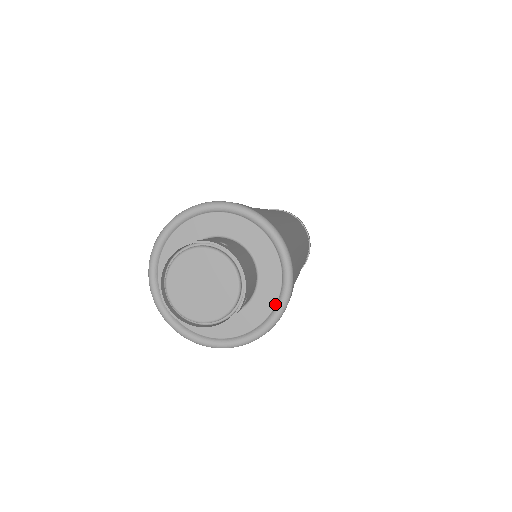
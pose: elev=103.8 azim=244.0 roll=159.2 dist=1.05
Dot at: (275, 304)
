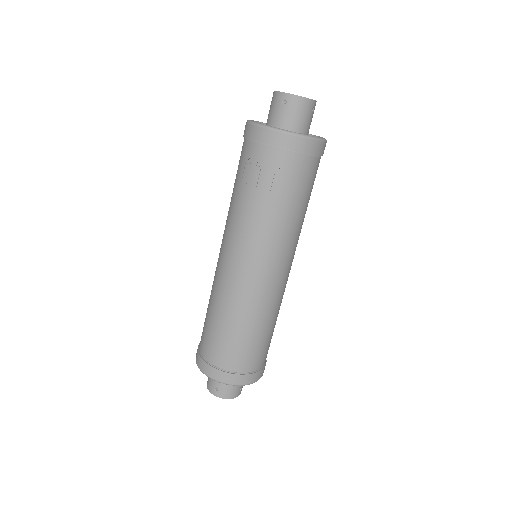
Dot at: occluded
